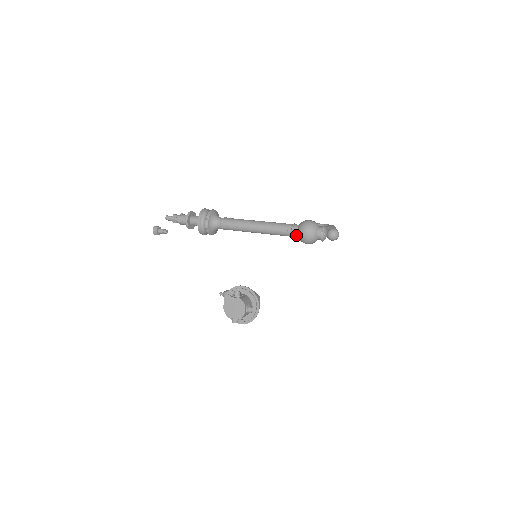
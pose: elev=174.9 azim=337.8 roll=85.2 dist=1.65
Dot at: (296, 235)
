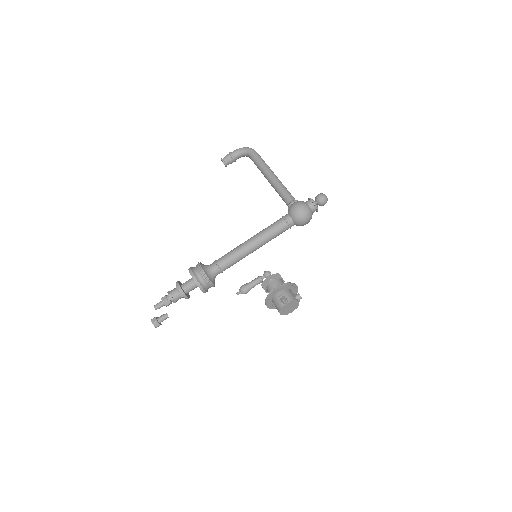
Dot at: occluded
